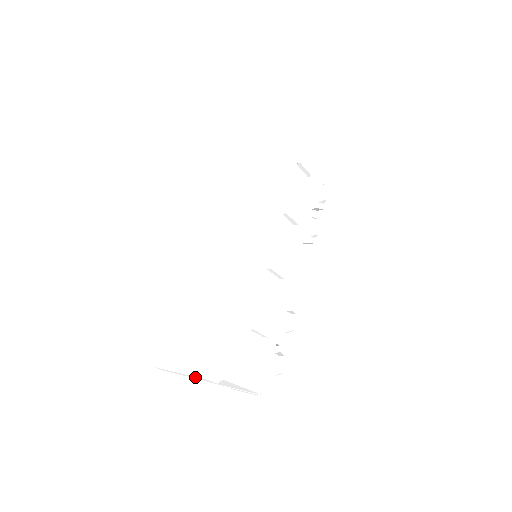
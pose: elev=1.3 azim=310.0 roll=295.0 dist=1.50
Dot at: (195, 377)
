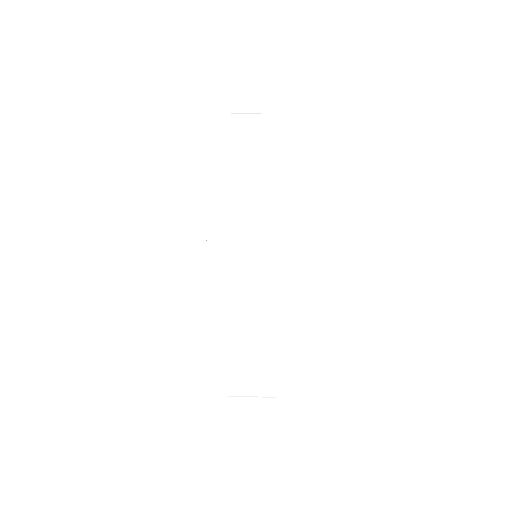
Dot at: (270, 418)
